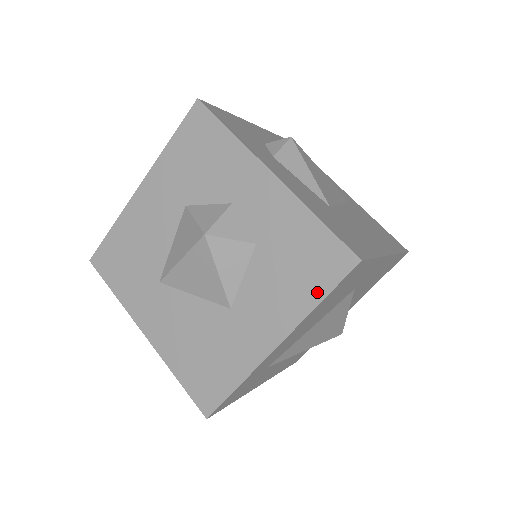
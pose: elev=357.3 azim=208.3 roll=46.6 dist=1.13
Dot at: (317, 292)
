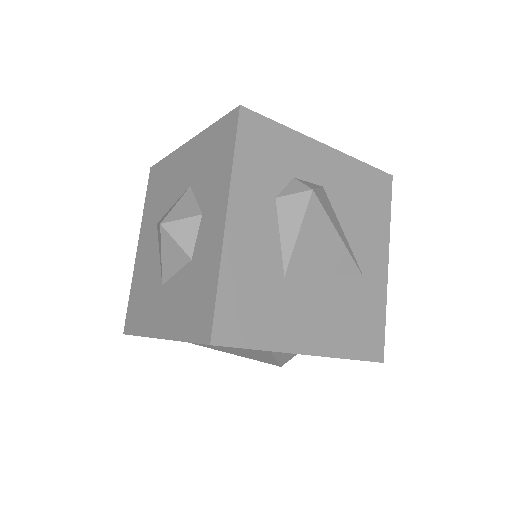
Dot at: (187, 333)
